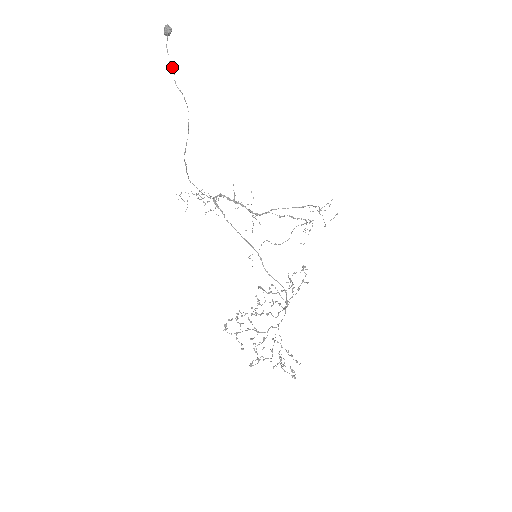
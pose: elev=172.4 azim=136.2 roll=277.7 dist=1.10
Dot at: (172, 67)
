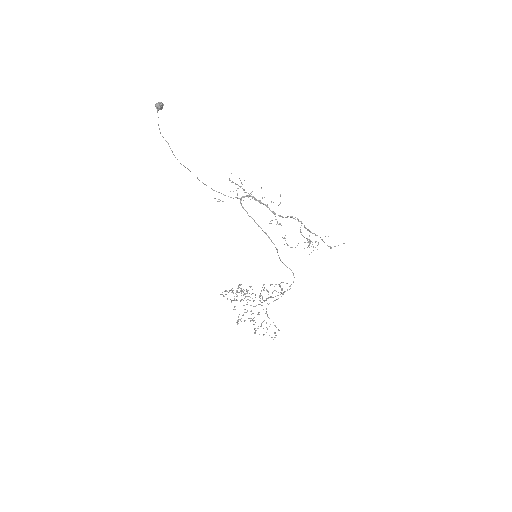
Dot at: (162, 136)
